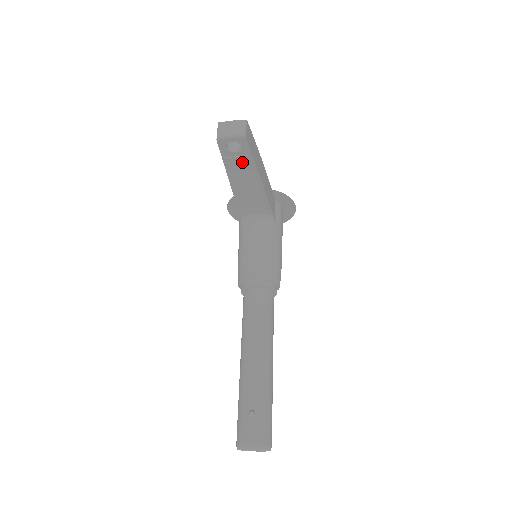
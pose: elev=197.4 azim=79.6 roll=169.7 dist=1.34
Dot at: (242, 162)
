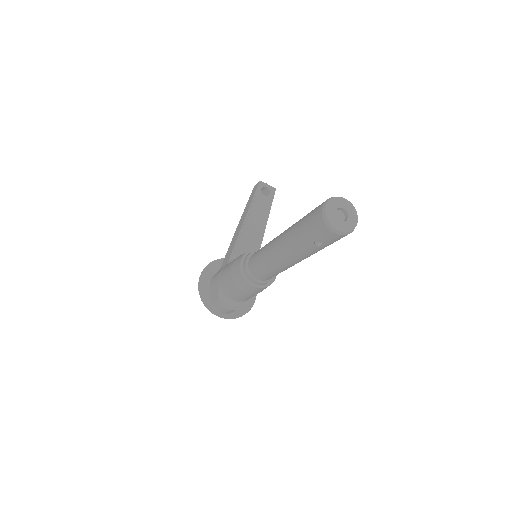
Dot at: (264, 204)
